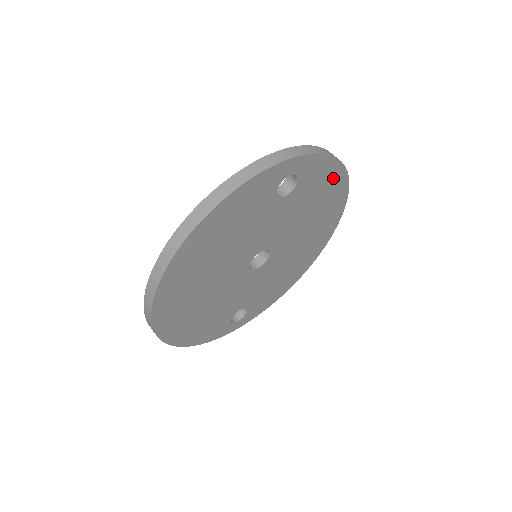
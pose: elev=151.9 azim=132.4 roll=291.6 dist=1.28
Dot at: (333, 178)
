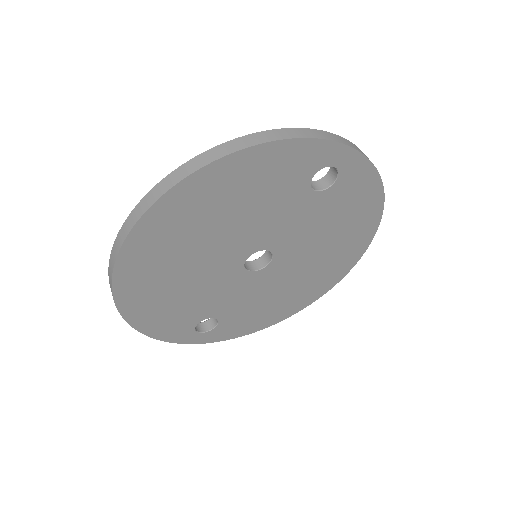
Dot at: (368, 206)
